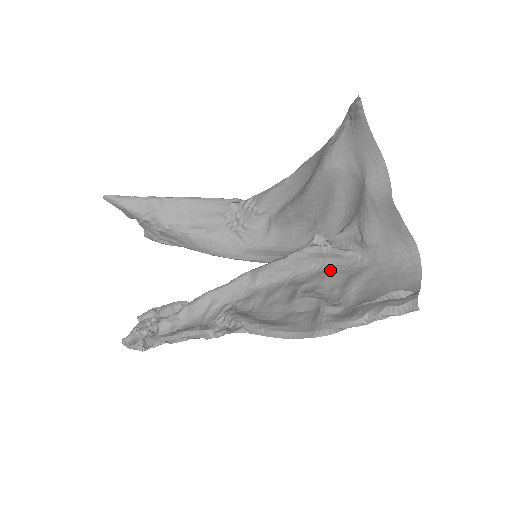
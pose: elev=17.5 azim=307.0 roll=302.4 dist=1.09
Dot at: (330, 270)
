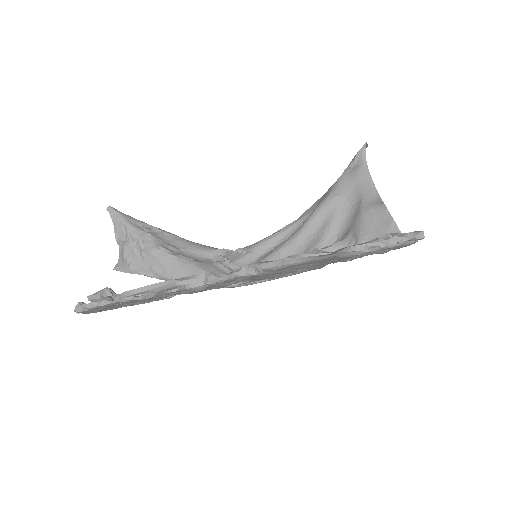
Dot at: occluded
